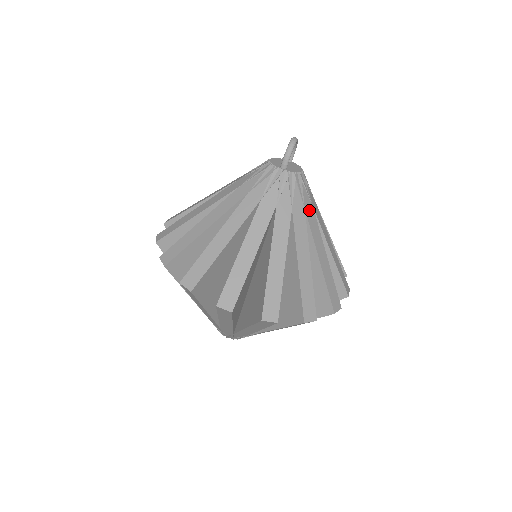
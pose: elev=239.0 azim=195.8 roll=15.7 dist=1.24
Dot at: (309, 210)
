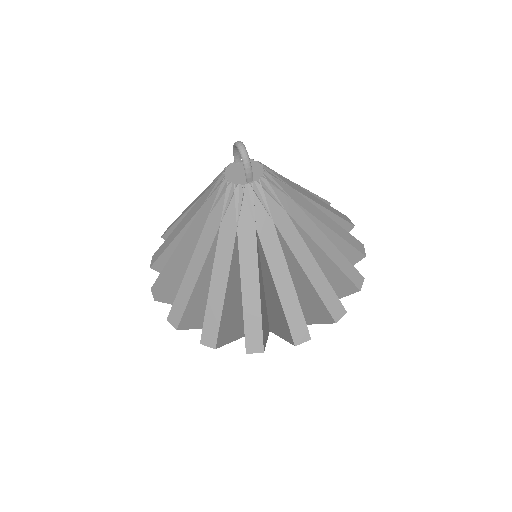
Dot at: (294, 195)
